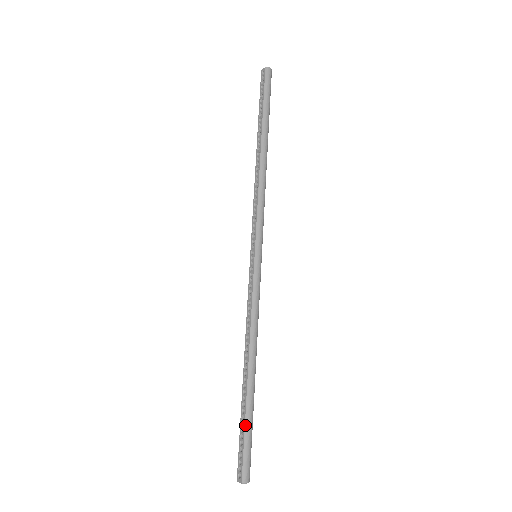
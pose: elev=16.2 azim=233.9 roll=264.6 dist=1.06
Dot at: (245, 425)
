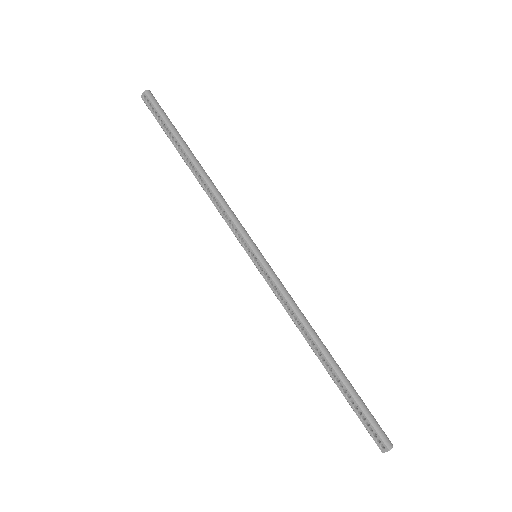
Dot at: (356, 401)
